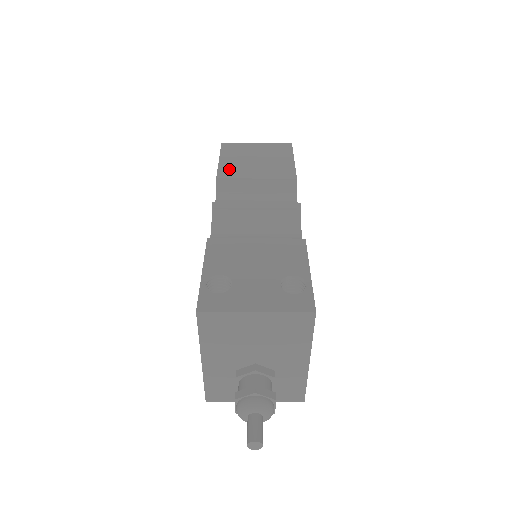
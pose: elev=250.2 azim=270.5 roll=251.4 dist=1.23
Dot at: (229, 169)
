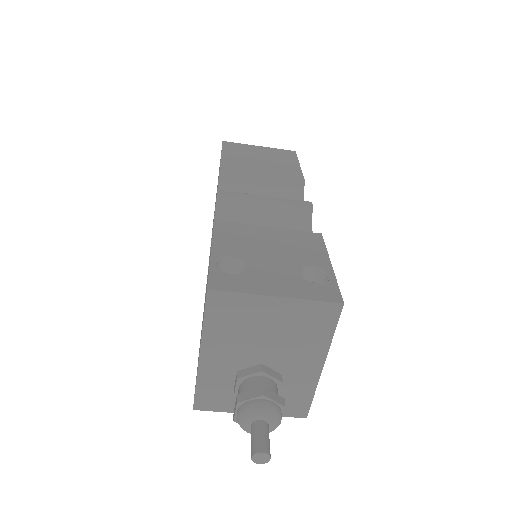
Dot at: (233, 163)
